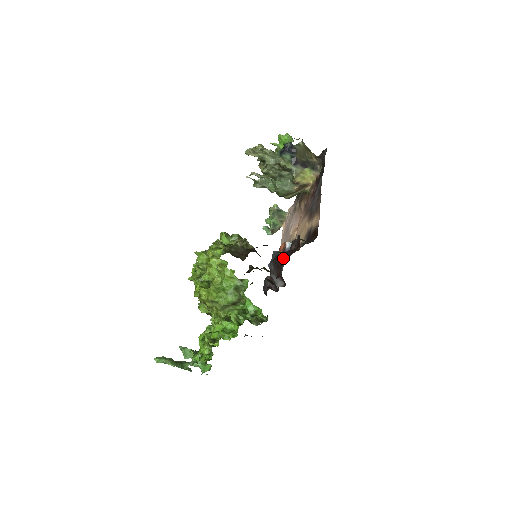
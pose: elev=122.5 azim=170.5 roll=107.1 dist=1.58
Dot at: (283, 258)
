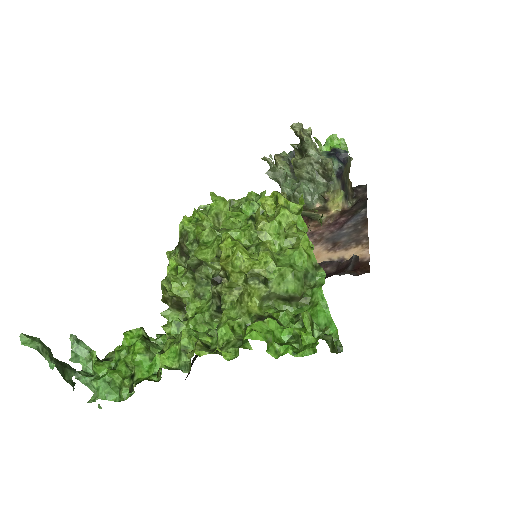
Dot at: occluded
